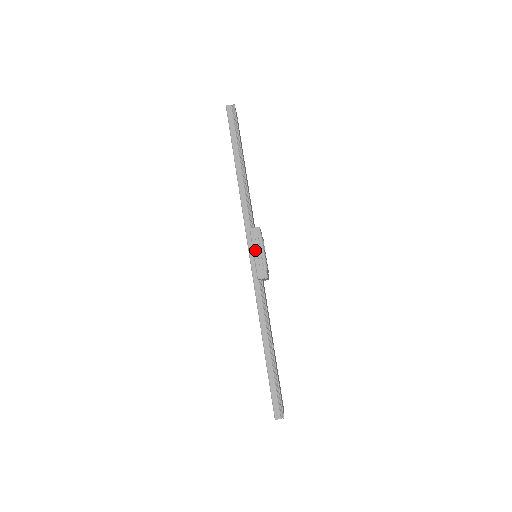
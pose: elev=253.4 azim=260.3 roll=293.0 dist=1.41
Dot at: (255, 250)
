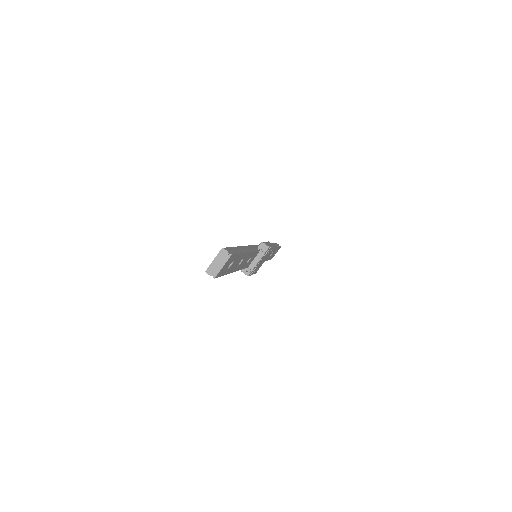
Dot at: (267, 242)
